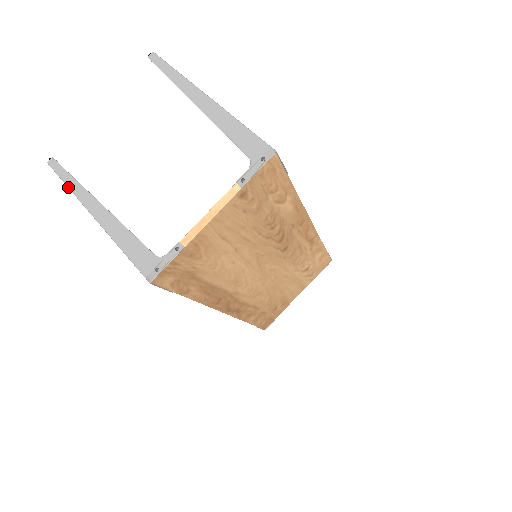
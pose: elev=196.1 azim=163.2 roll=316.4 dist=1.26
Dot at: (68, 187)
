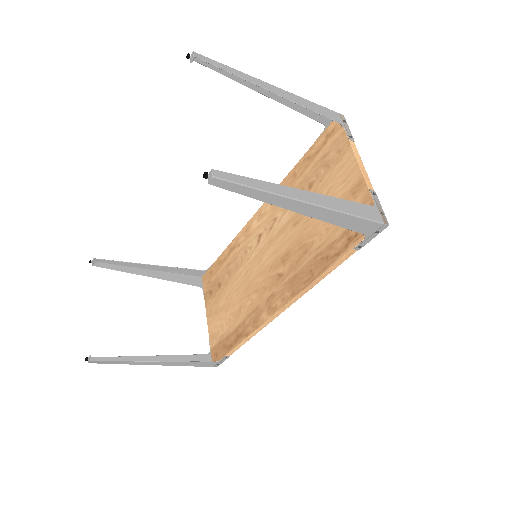
Dot at: (263, 190)
